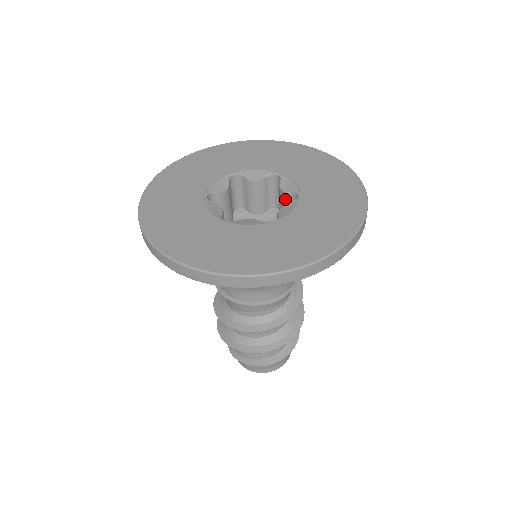
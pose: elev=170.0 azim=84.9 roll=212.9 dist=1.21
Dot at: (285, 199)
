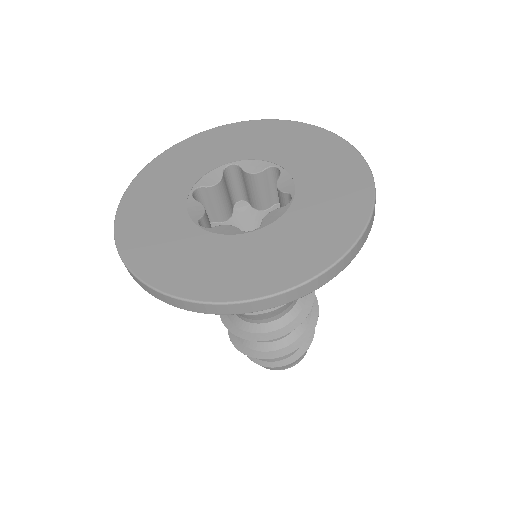
Dot at: (260, 180)
